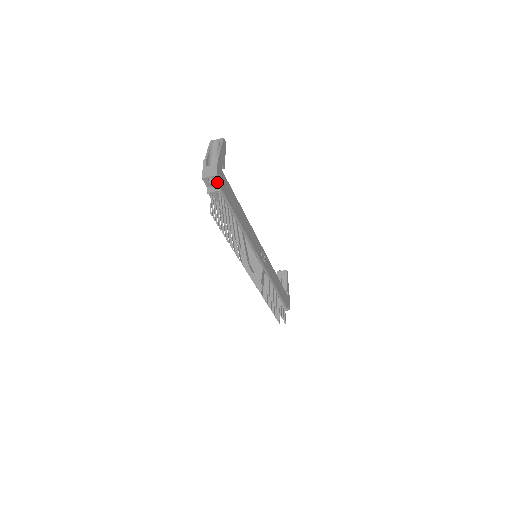
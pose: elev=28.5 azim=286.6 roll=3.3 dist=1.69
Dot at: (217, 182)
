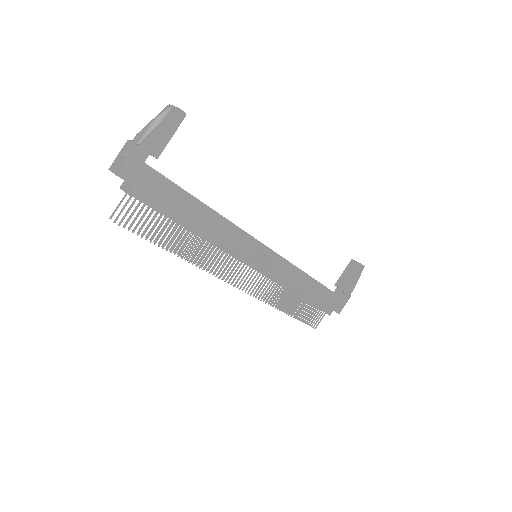
Dot at: (126, 181)
